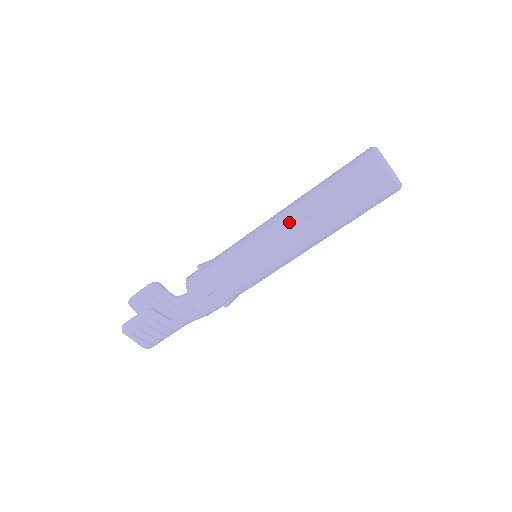
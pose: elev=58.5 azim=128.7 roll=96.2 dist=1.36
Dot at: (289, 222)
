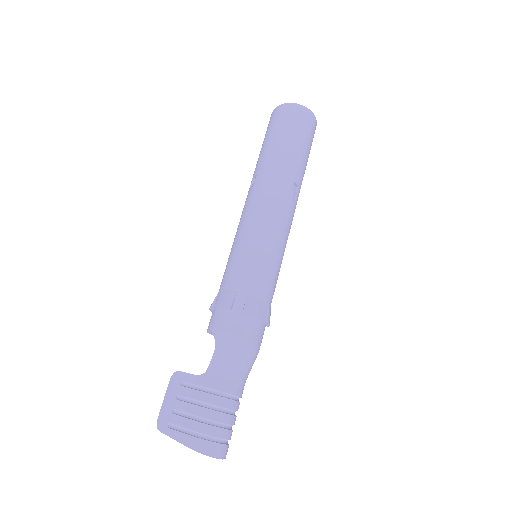
Dot at: (246, 198)
